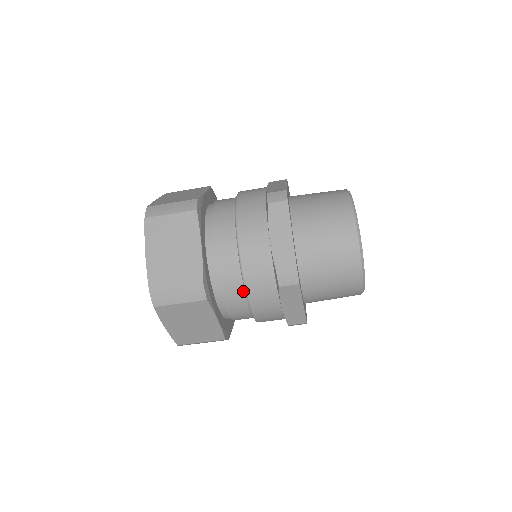
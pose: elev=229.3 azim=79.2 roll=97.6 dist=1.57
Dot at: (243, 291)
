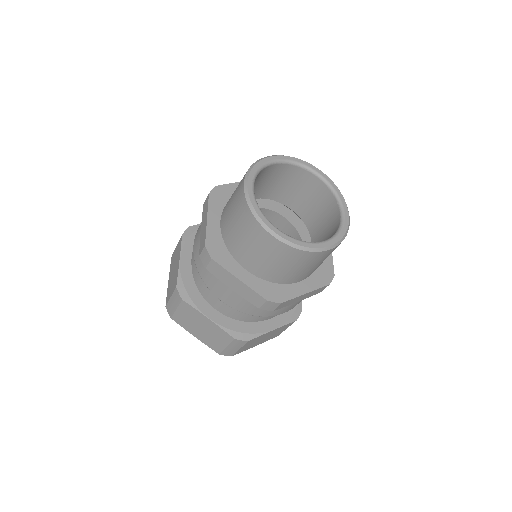
Dot at: occluded
